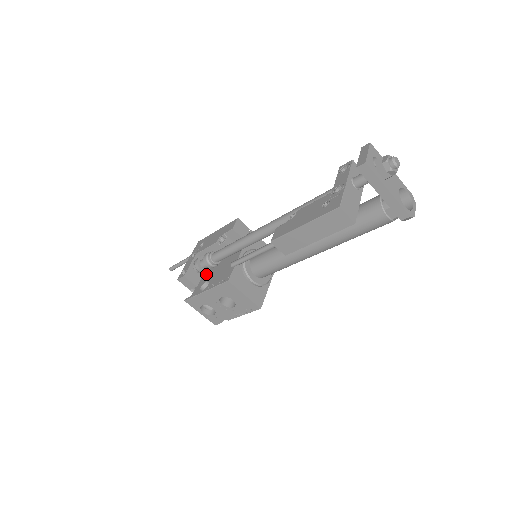
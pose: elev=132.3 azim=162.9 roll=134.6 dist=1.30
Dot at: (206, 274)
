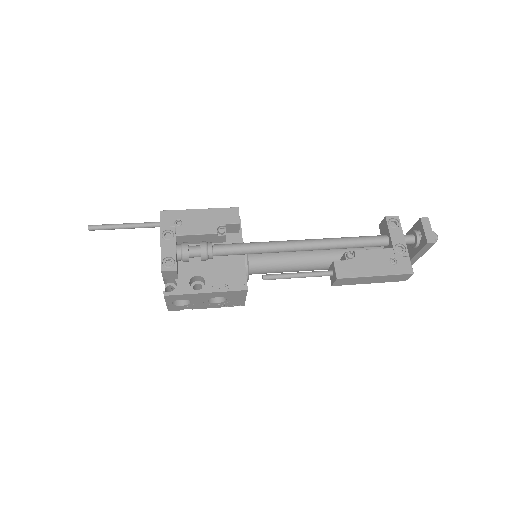
Dot at: (187, 263)
